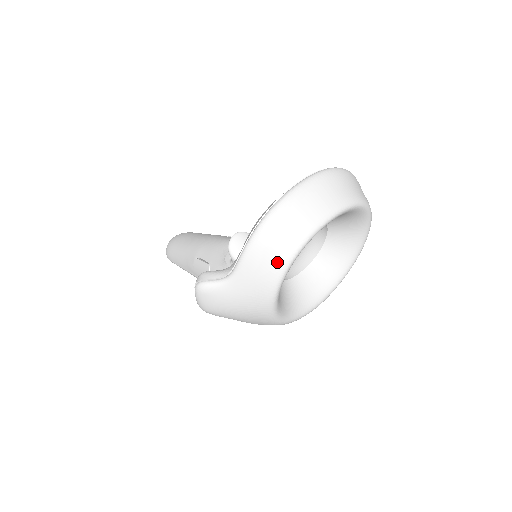
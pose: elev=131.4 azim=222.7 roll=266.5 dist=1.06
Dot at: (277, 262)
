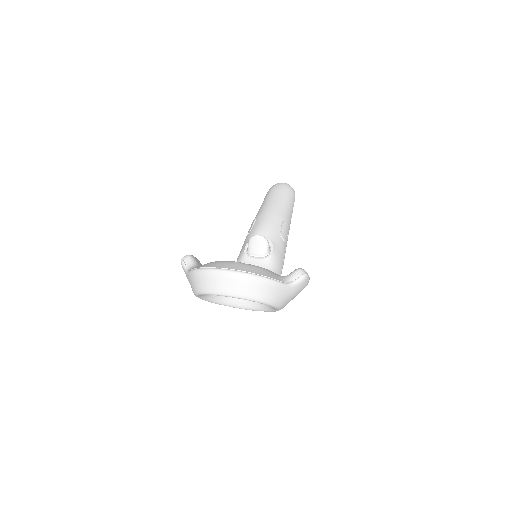
Dot at: (197, 288)
